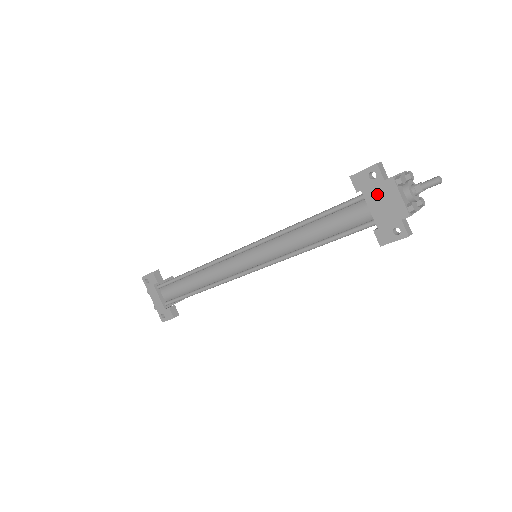
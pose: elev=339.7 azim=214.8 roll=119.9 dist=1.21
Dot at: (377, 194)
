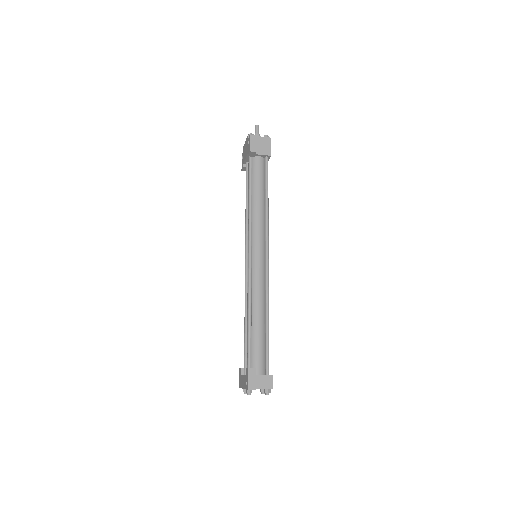
Dot at: (244, 155)
